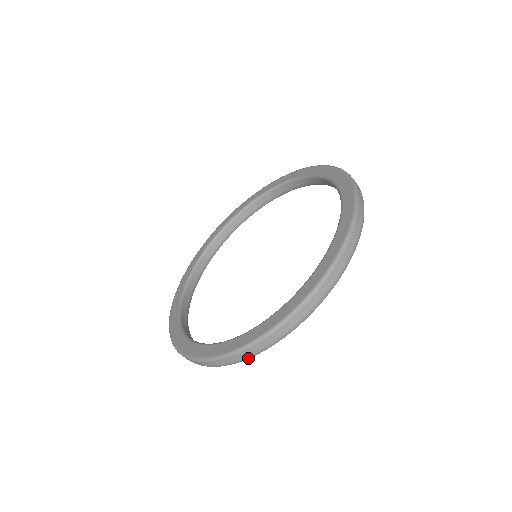
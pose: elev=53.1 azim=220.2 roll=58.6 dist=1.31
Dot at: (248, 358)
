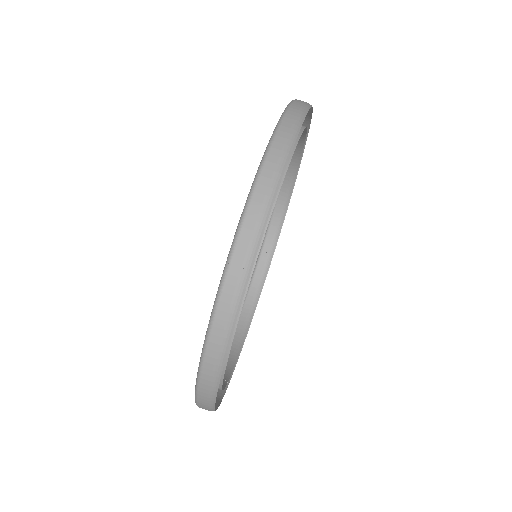
Dot at: (278, 183)
